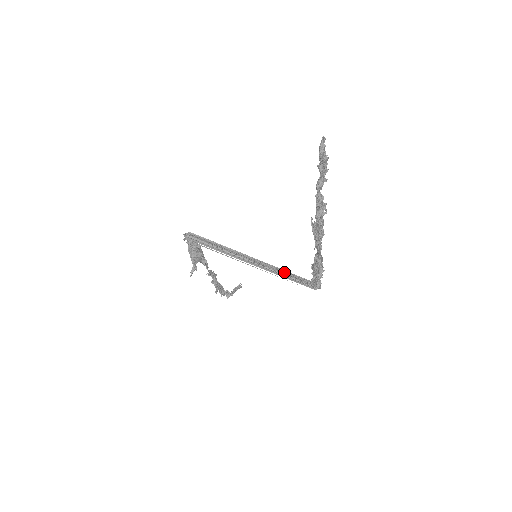
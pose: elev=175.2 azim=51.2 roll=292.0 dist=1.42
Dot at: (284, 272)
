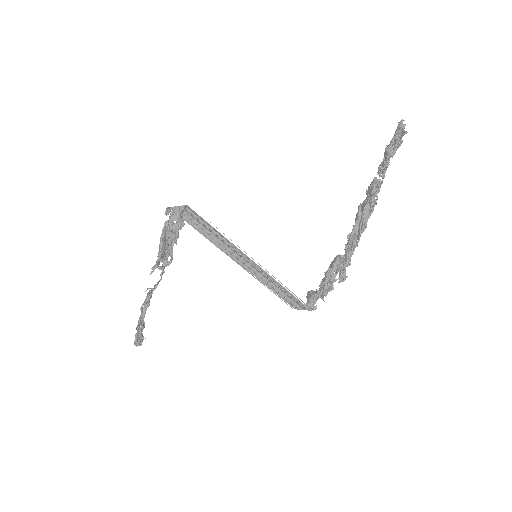
Dot at: (277, 285)
